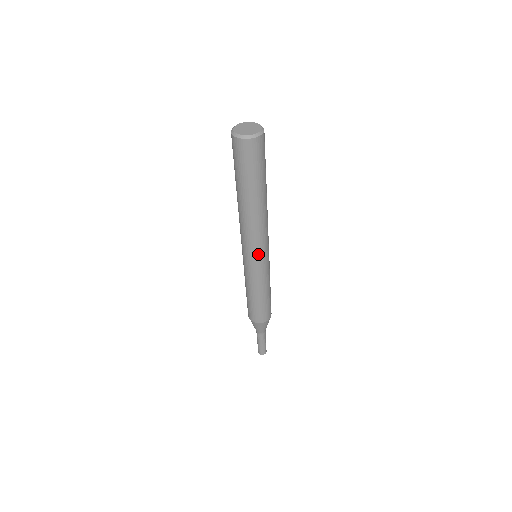
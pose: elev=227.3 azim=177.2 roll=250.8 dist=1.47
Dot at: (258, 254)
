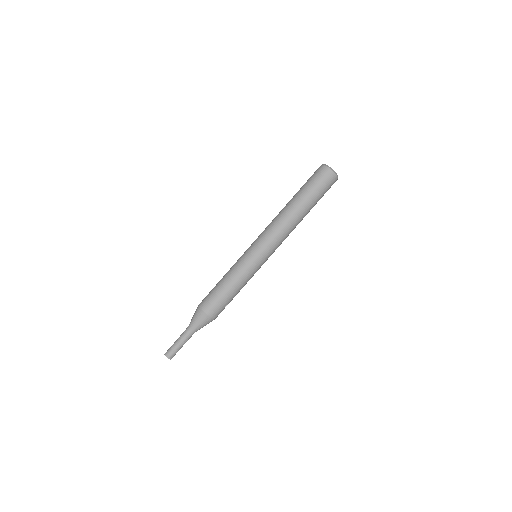
Dot at: (262, 245)
